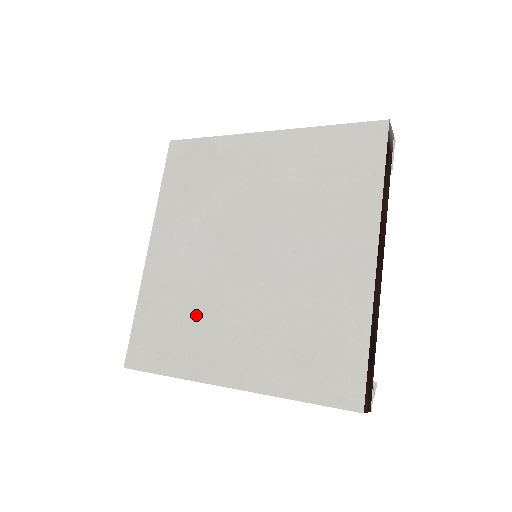
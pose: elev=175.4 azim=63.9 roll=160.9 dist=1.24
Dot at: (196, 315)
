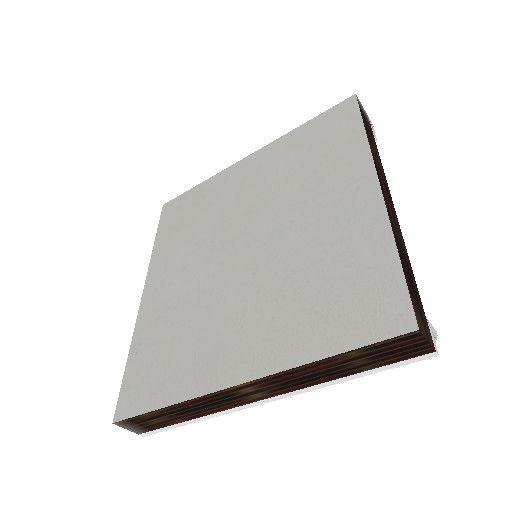
Dot at: (194, 327)
